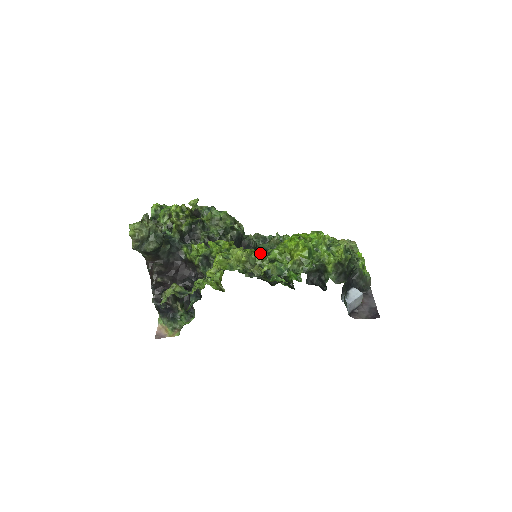
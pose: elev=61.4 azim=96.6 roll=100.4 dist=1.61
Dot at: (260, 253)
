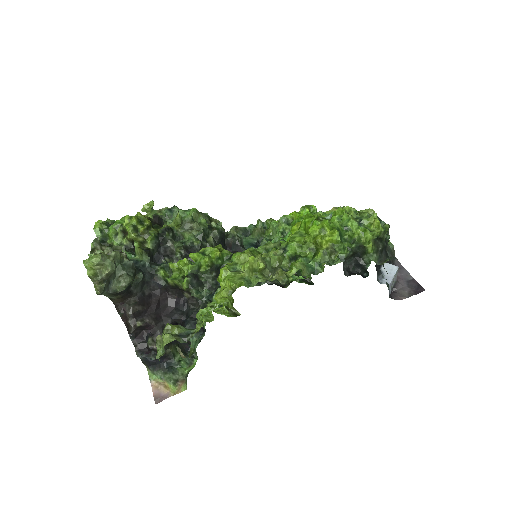
Dot at: (273, 252)
